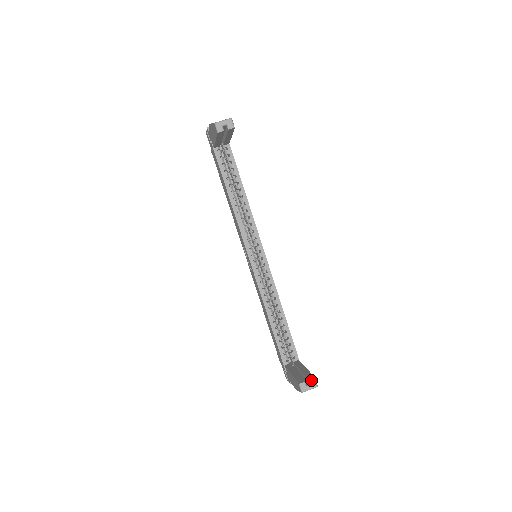
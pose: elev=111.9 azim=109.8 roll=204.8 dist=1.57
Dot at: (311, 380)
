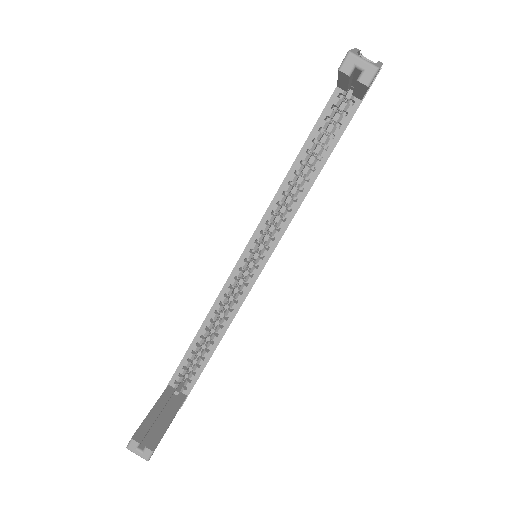
Dot at: (147, 449)
